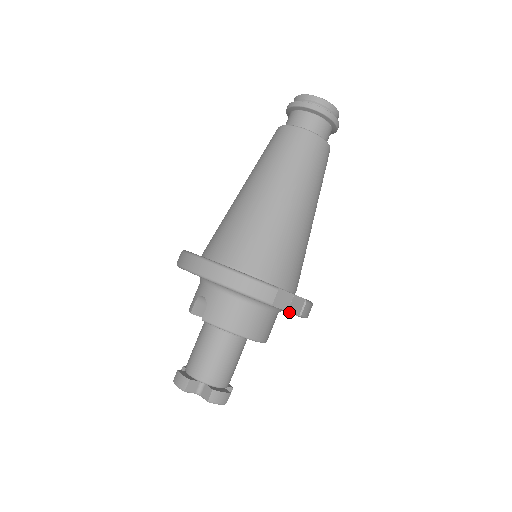
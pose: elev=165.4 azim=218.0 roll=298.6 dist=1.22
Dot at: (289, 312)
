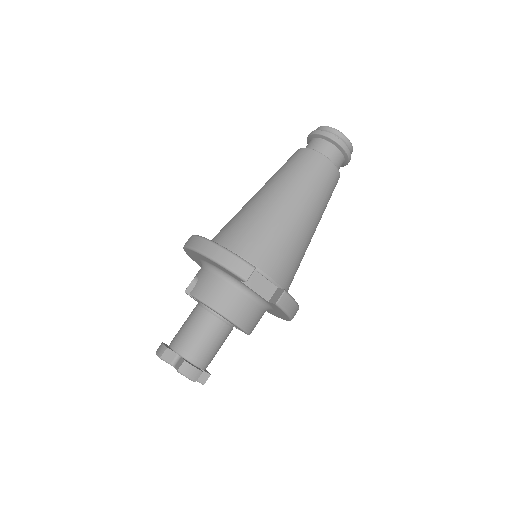
Dot at: (269, 302)
